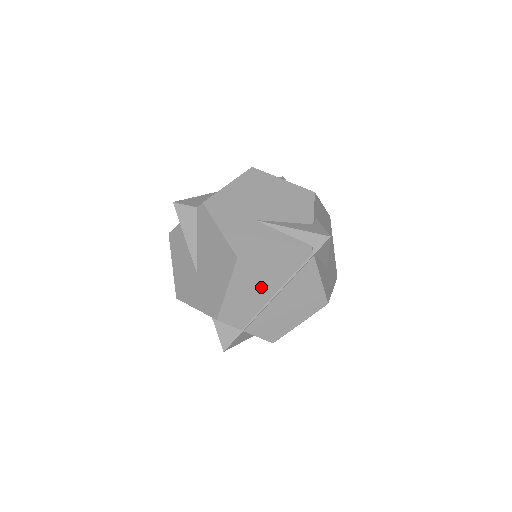
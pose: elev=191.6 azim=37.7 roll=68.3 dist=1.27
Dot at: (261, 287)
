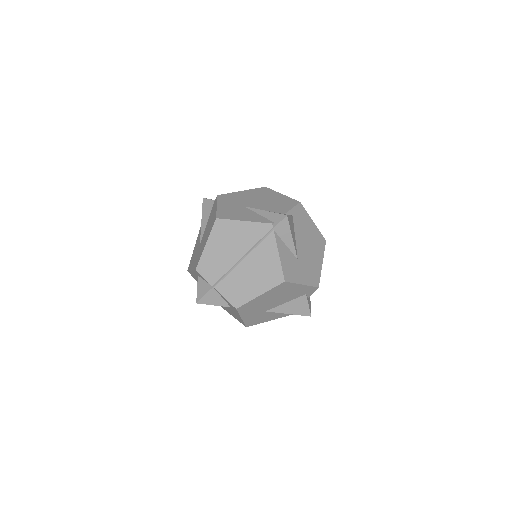
Dot at: (231, 249)
